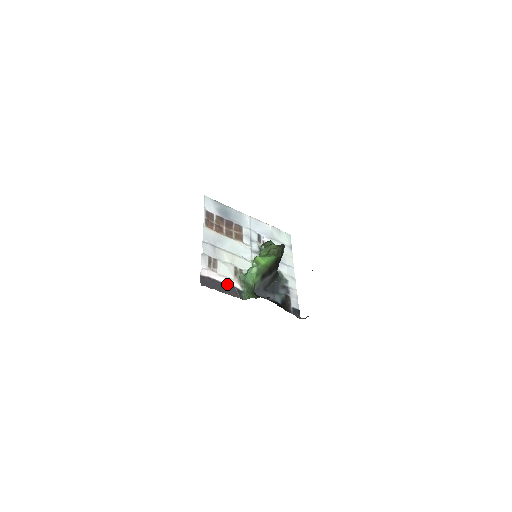
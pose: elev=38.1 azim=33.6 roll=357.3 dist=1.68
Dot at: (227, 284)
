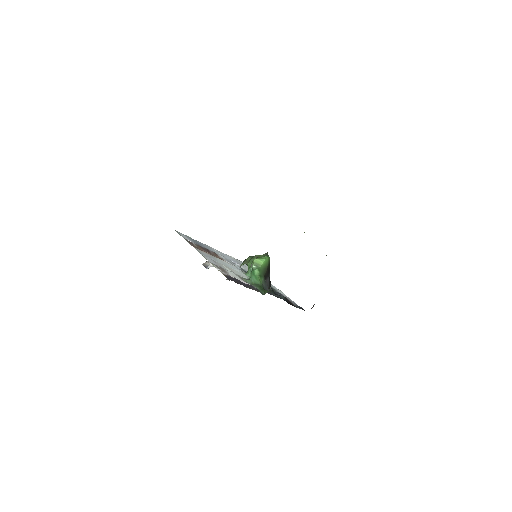
Dot at: occluded
